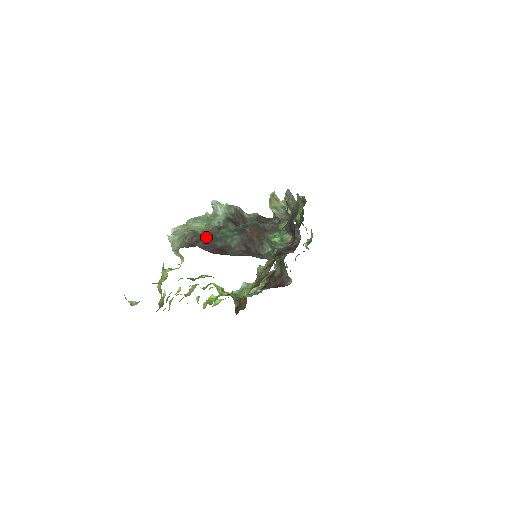
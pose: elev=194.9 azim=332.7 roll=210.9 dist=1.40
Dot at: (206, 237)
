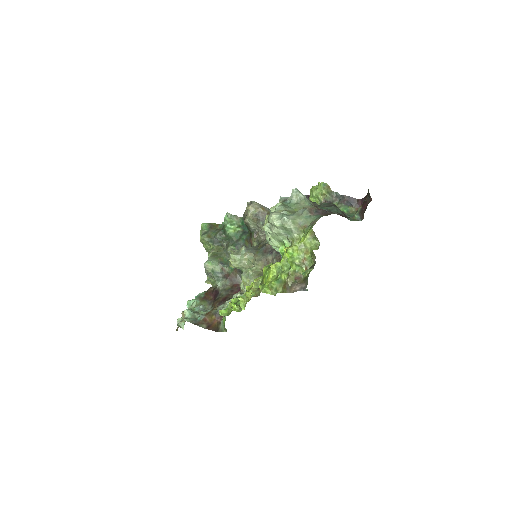
Dot at: (323, 210)
